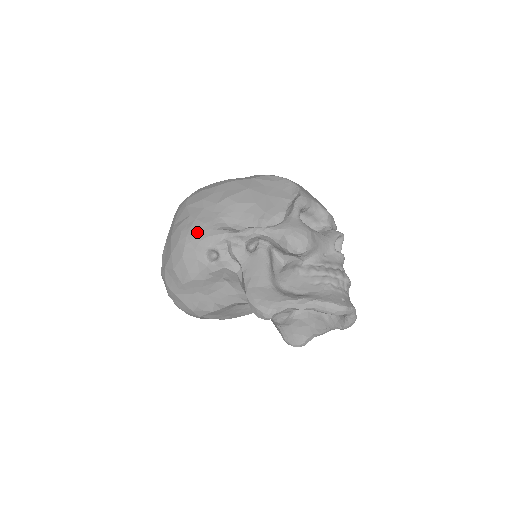
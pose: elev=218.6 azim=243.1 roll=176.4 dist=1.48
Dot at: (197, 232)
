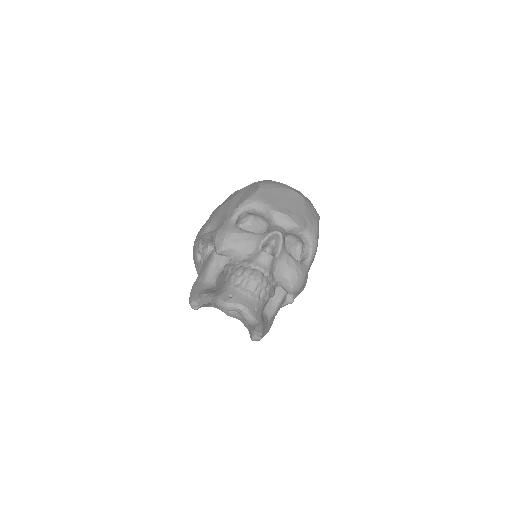
Dot at: (196, 239)
